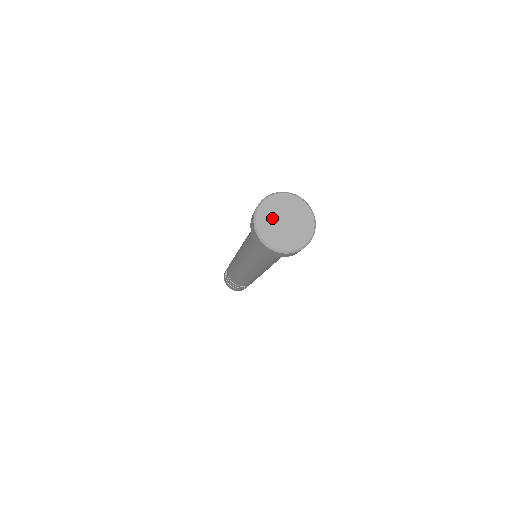
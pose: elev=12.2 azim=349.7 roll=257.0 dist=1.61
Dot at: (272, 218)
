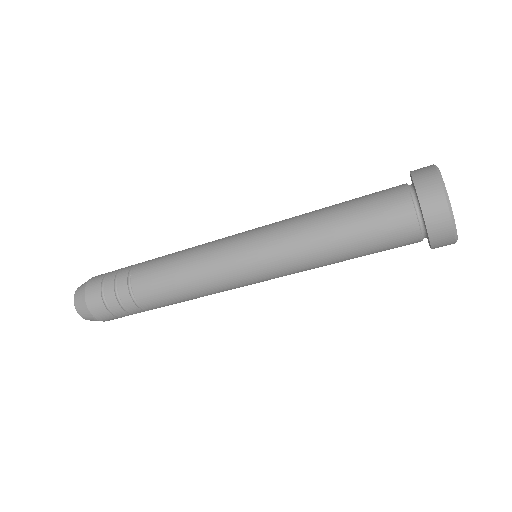
Dot at: occluded
